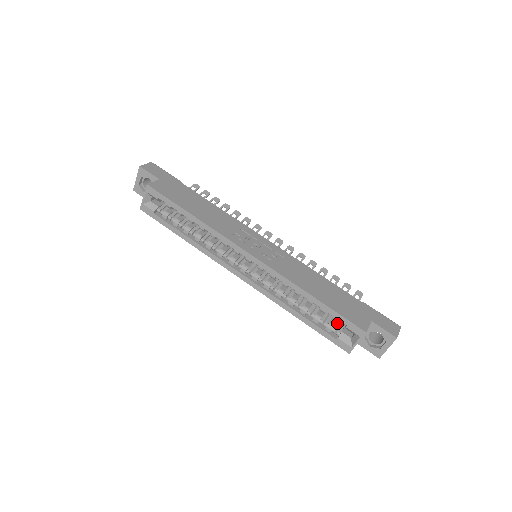
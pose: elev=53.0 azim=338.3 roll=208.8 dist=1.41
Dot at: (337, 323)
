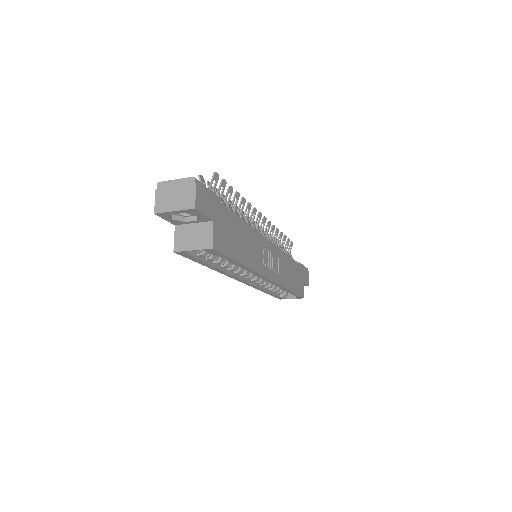
Dot at: occluded
